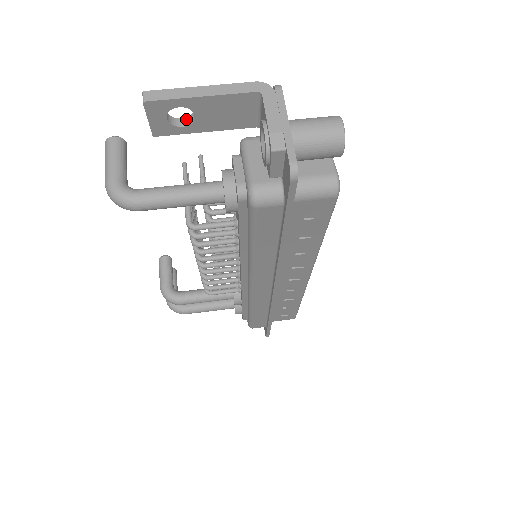
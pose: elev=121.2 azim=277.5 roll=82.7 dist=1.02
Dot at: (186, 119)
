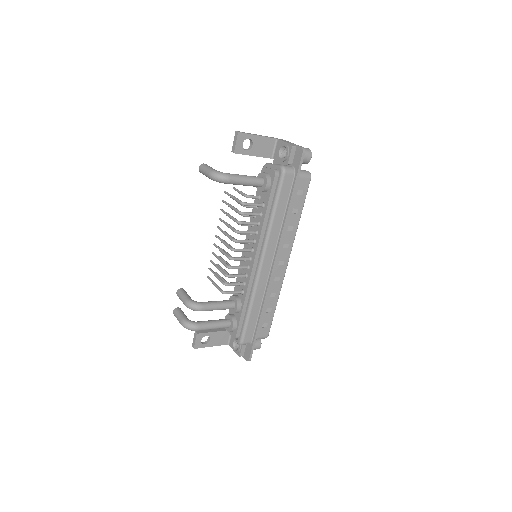
Dot at: (246, 149)
